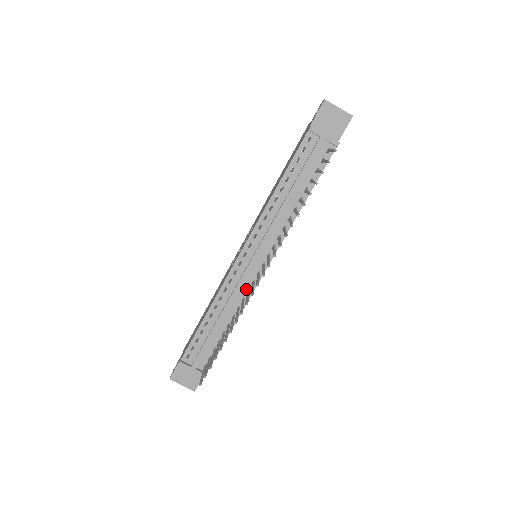
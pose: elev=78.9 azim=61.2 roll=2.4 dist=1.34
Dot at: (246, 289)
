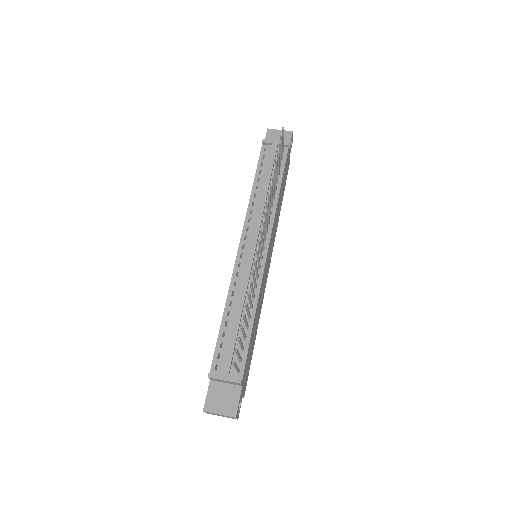
Dot at: (255, 276)
